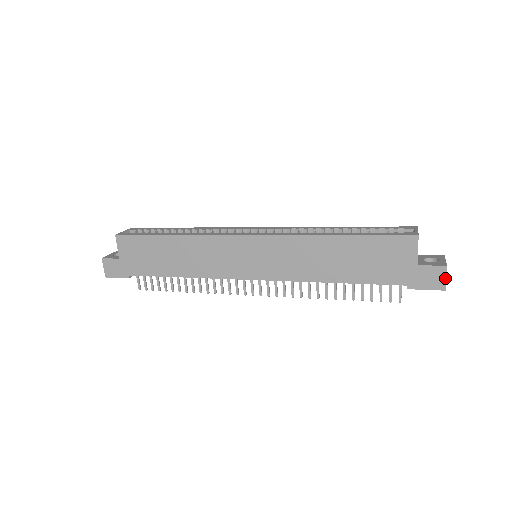
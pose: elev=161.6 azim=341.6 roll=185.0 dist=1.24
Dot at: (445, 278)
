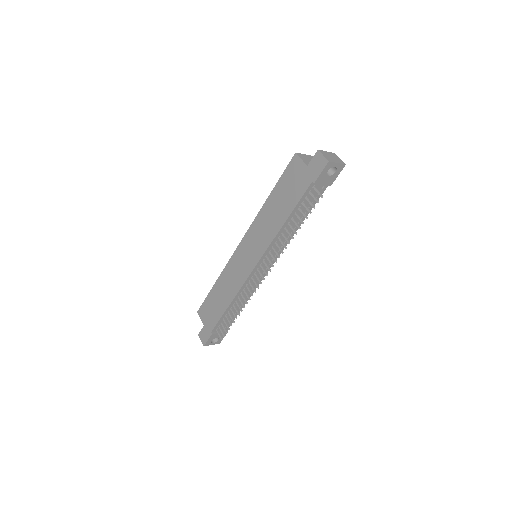
Dot at: (323, 156)
